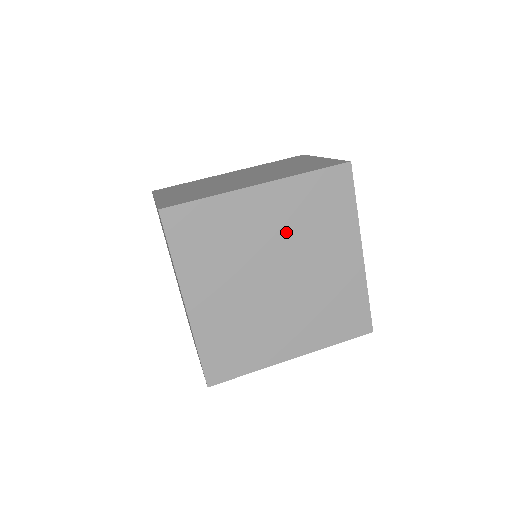
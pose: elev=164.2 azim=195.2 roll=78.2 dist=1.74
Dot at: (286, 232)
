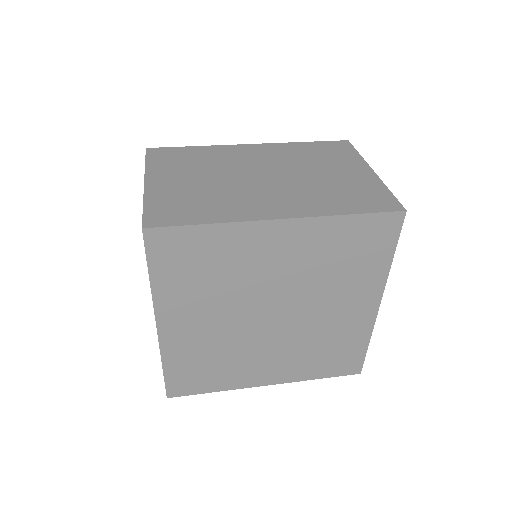
Dot at: (298, 273)
